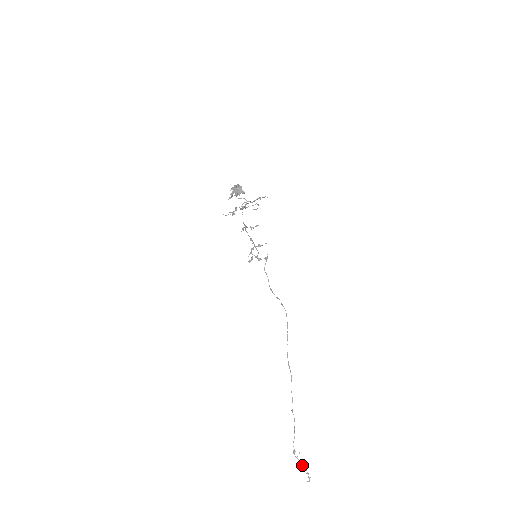
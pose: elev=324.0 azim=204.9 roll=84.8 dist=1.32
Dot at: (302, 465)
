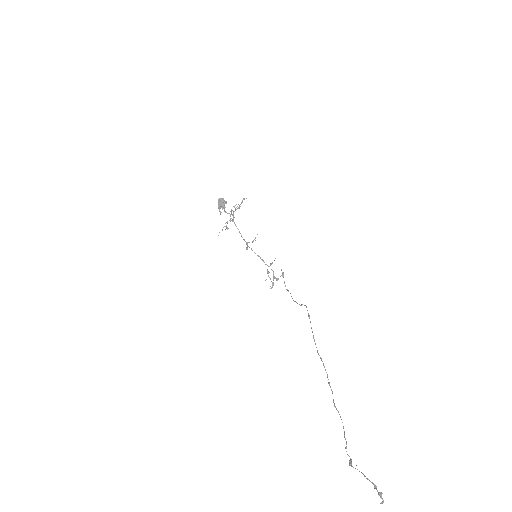
Dot at: occluded
